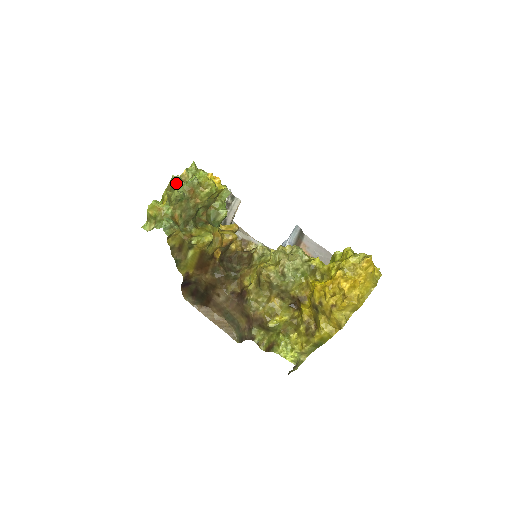
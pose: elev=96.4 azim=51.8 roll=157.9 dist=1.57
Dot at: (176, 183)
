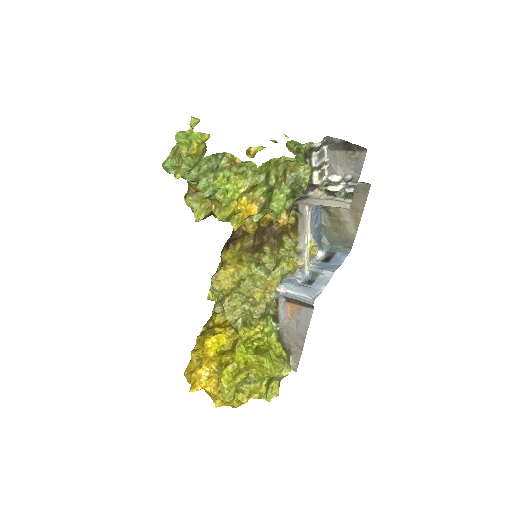
Dot at: (189, 170)
